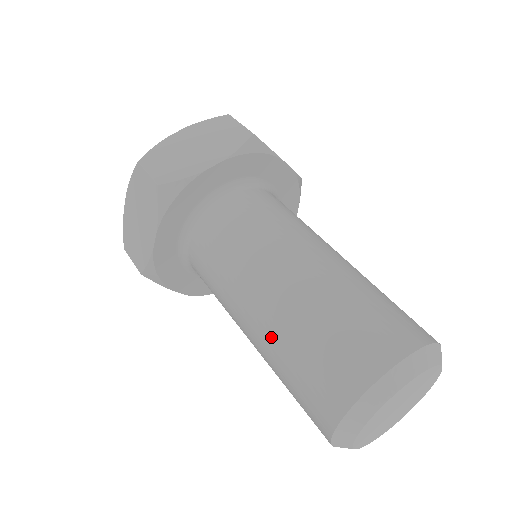
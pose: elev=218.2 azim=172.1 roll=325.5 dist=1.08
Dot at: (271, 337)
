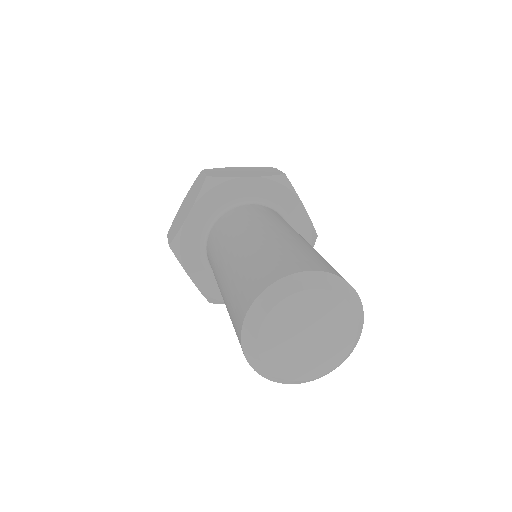
Dot at: occluded
